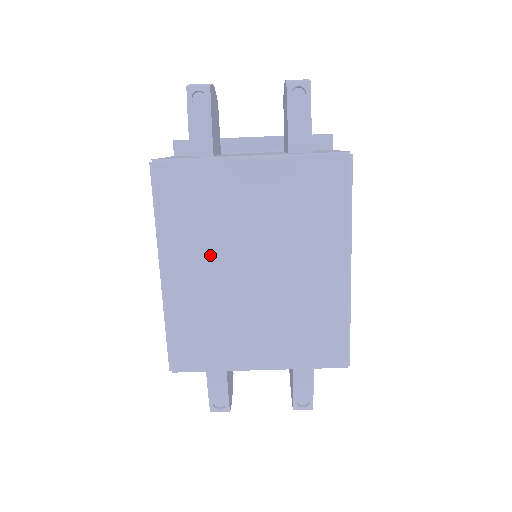
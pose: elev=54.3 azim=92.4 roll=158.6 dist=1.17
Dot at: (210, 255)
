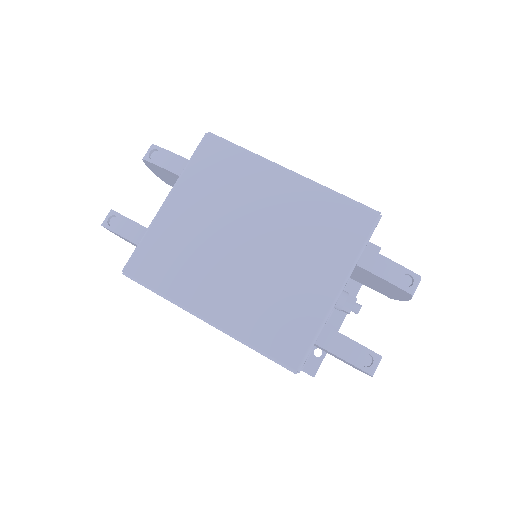
Dot at: (215, 271)
